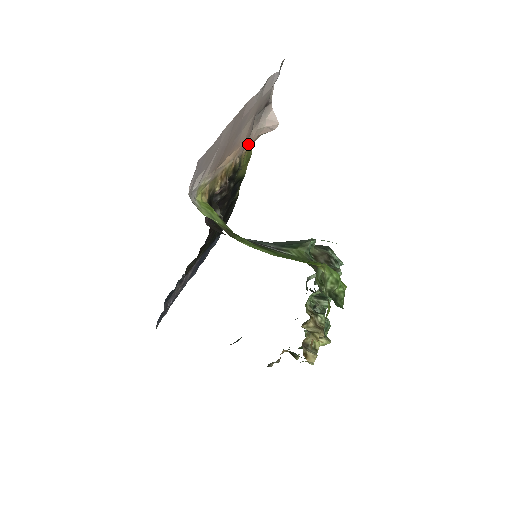
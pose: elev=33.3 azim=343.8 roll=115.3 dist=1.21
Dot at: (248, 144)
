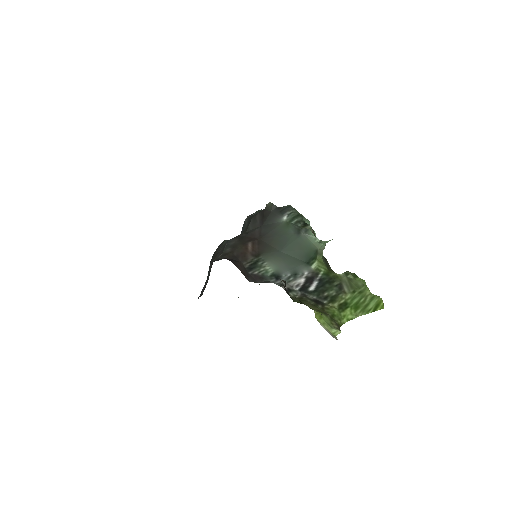
Dot at: occluded
